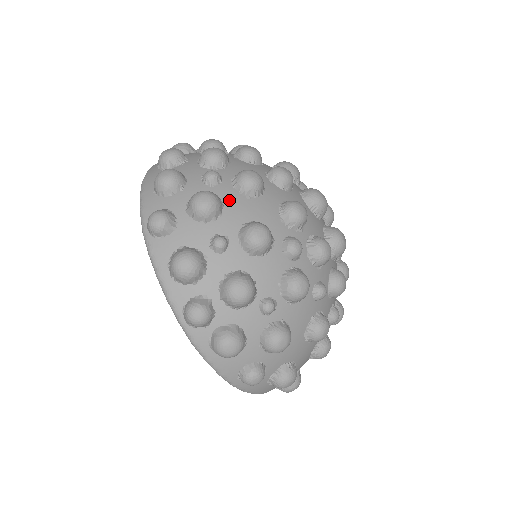
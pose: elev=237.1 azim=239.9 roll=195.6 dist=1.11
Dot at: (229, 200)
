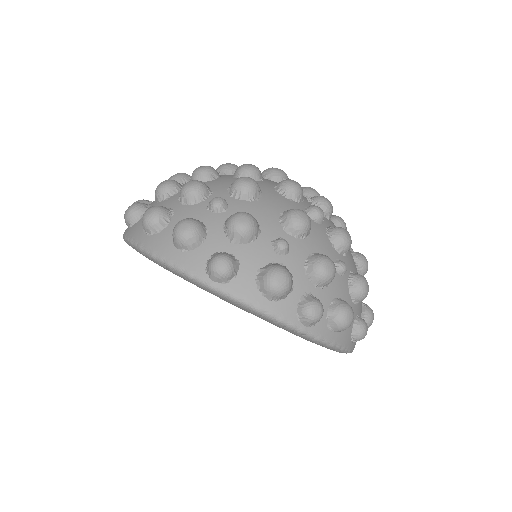
Dot at: (250, 211)
